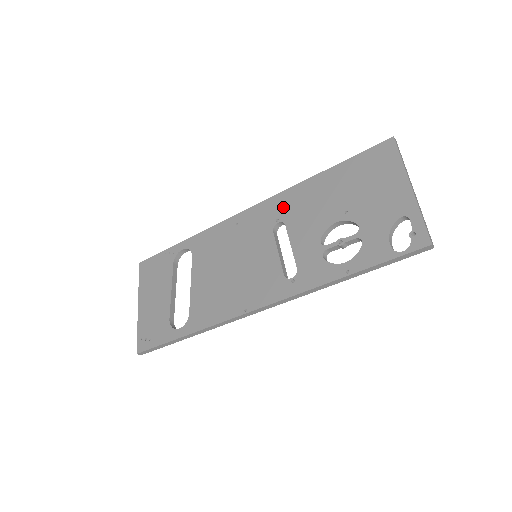
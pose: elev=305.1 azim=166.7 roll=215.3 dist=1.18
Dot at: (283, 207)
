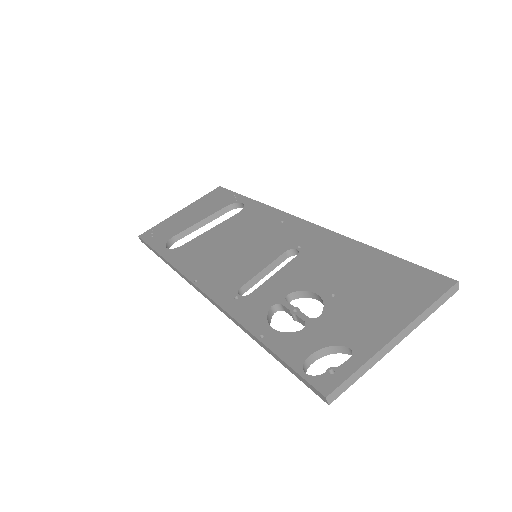
Dot at: (316, 242)
